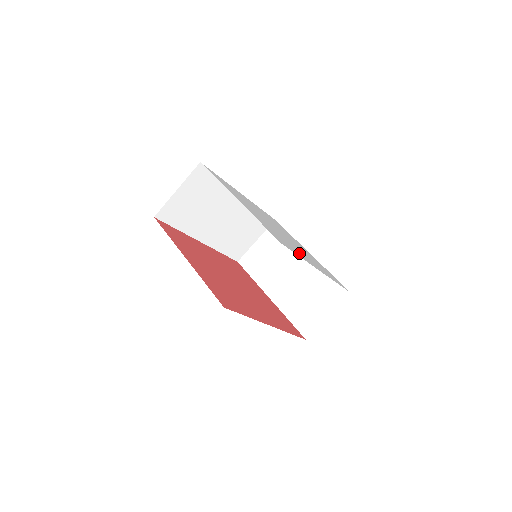
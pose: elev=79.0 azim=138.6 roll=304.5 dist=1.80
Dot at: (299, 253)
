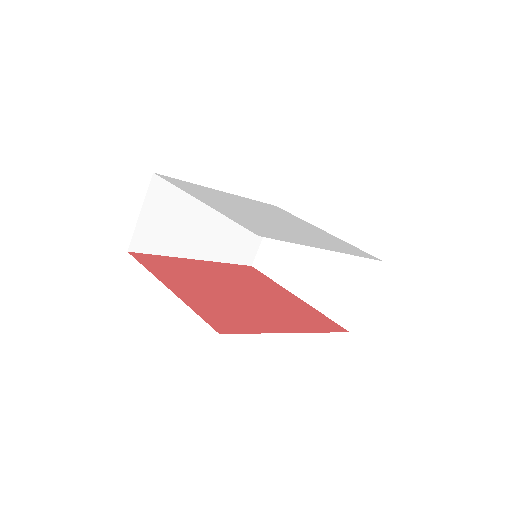
Dot at: (295, 238)
